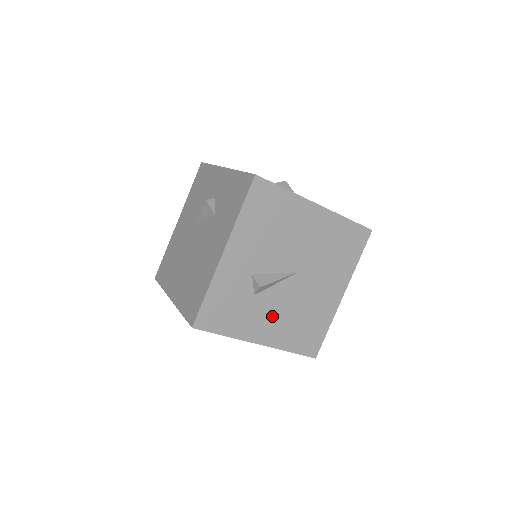
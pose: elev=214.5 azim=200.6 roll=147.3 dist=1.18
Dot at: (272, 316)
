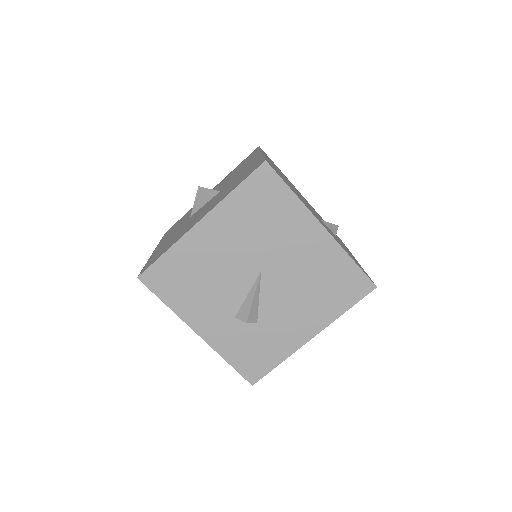
Dot at: (291, 315)
